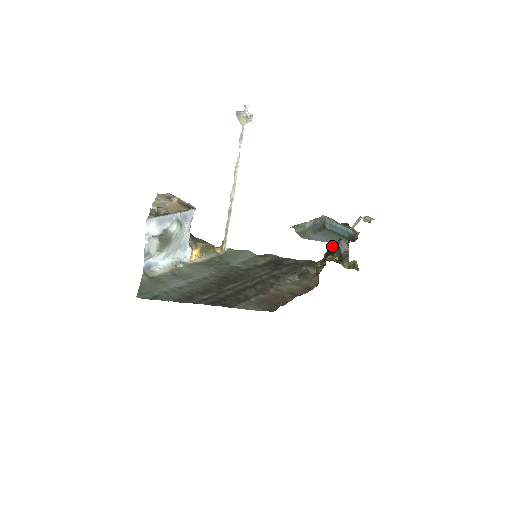
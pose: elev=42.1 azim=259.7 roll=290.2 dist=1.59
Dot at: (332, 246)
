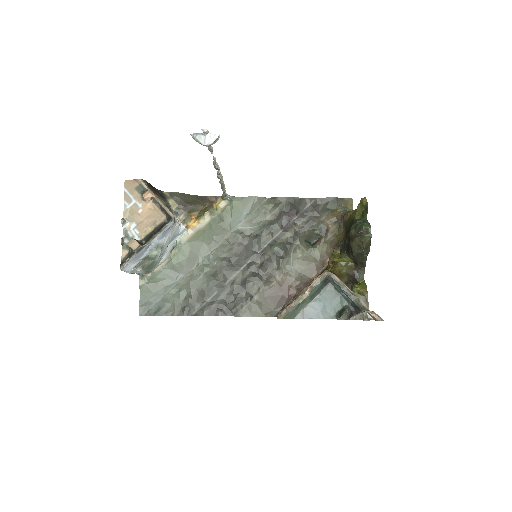
Dot at: (348, 246)
